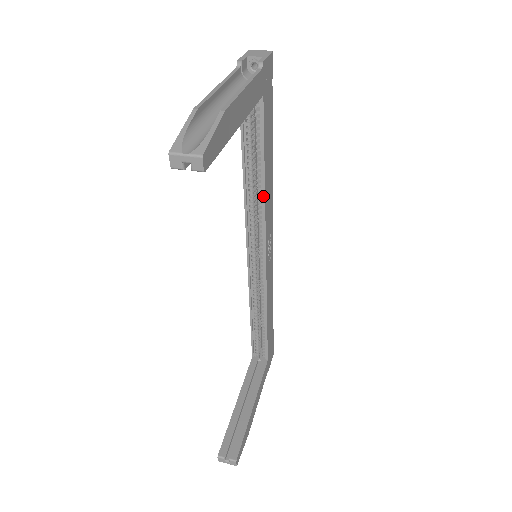
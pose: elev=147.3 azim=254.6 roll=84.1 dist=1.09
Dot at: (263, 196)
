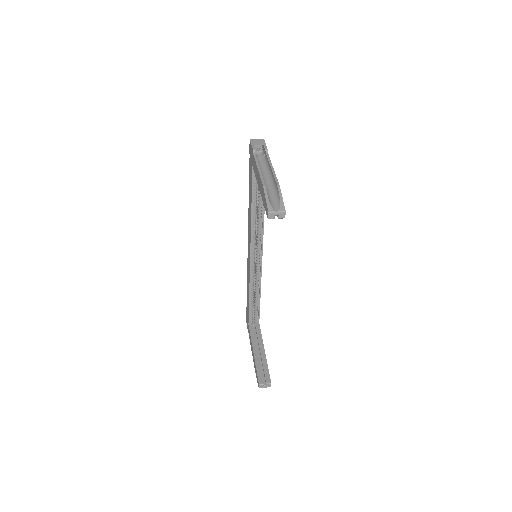
Dot at: (263, 219)
